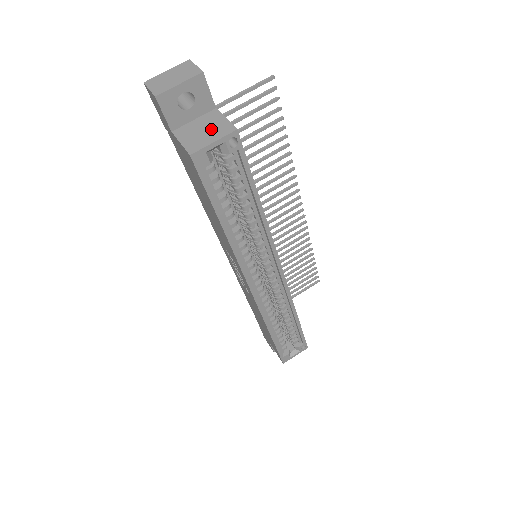
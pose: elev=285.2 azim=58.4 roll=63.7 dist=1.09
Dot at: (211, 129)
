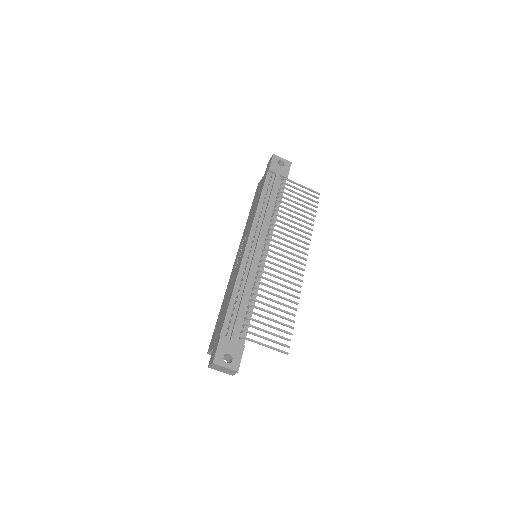
Dot at: occluded
